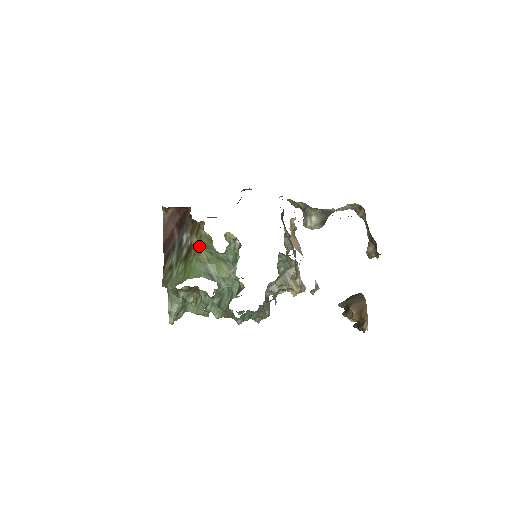
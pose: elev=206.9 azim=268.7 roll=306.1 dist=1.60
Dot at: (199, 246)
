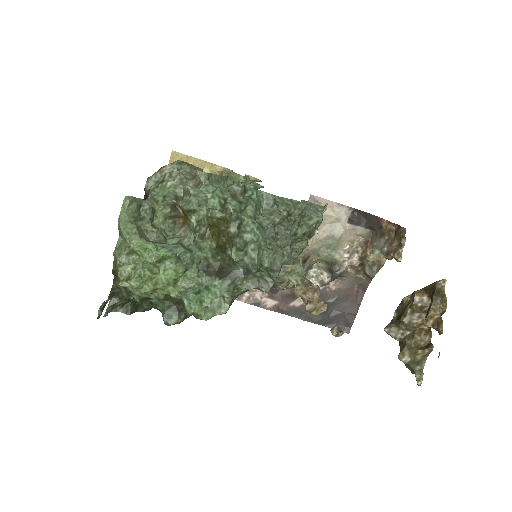
Dot at: occluded
